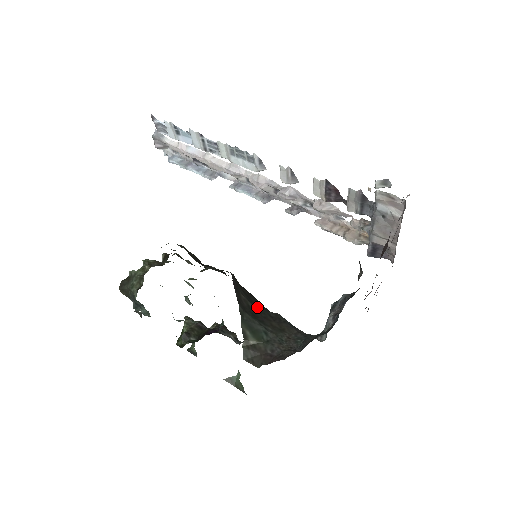
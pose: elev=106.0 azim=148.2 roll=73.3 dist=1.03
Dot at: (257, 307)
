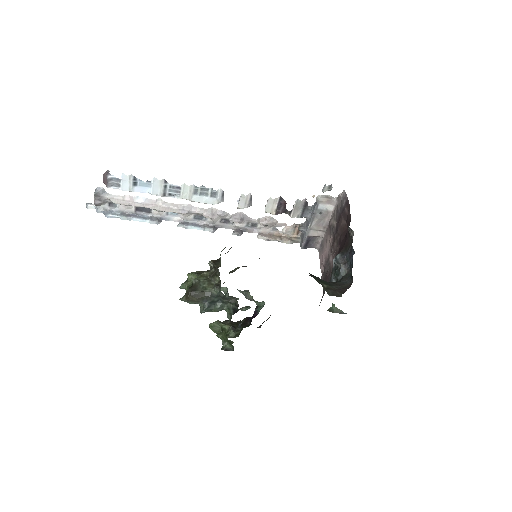
Dot at: occluded
